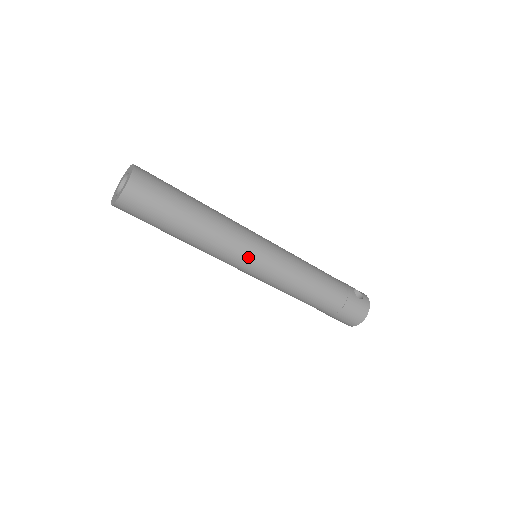
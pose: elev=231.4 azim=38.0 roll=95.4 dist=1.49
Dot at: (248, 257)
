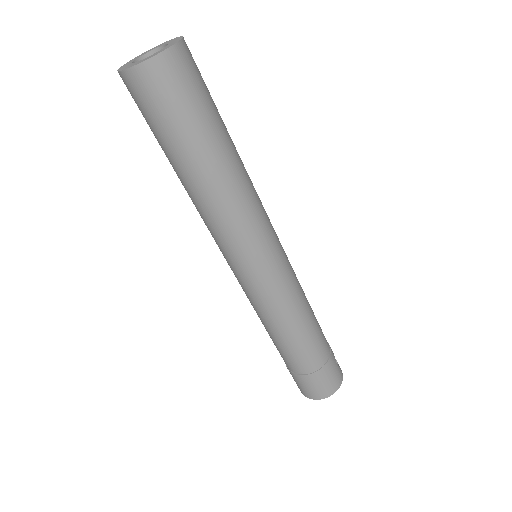
Dot at: (261, 246)
